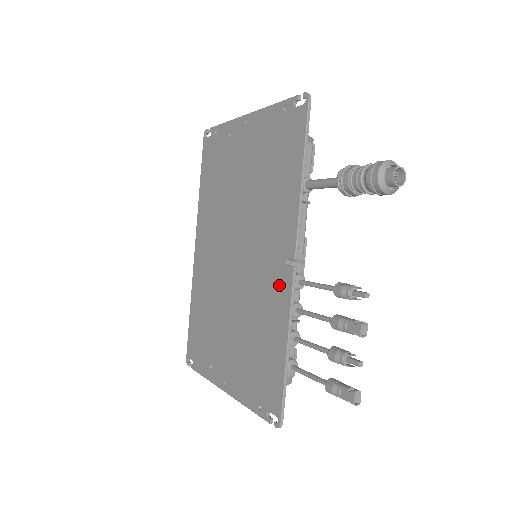
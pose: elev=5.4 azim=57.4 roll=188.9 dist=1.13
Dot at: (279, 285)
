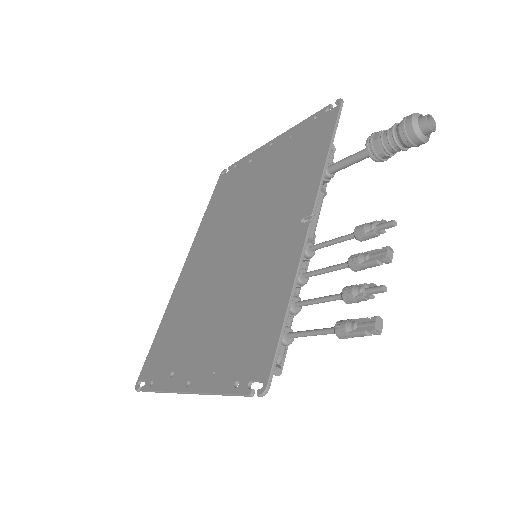
Dot at: (288, 245)
